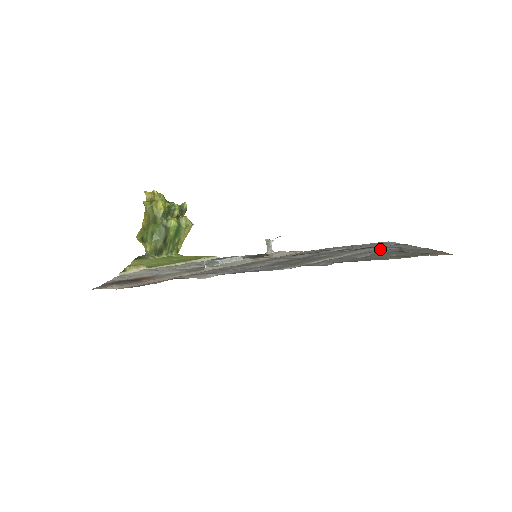
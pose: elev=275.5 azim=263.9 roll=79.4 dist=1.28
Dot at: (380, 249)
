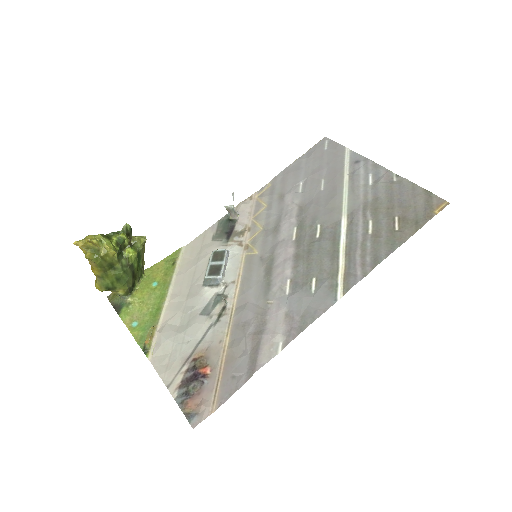
Dot at: (358, 188)
